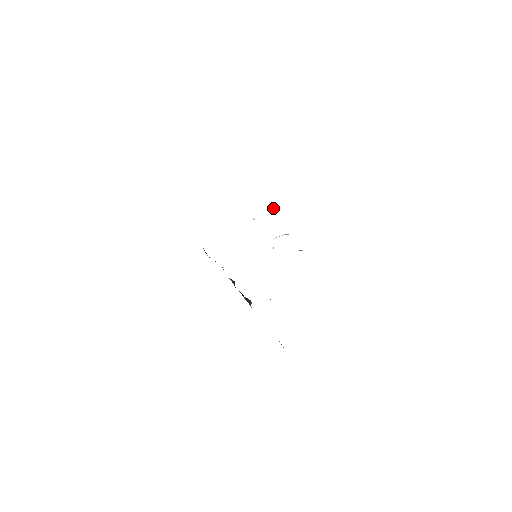
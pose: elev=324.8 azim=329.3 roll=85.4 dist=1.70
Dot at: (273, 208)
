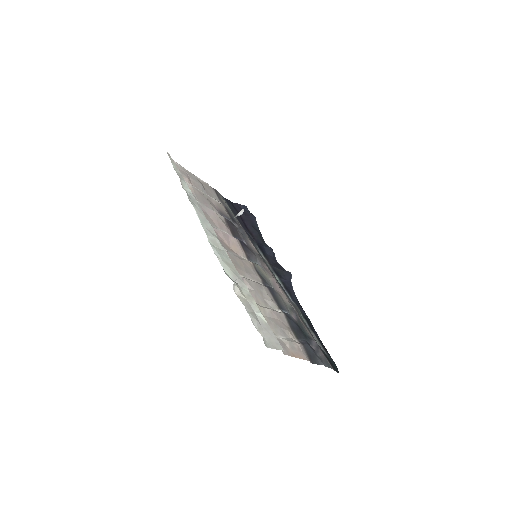
Dot at: (241, 211)
